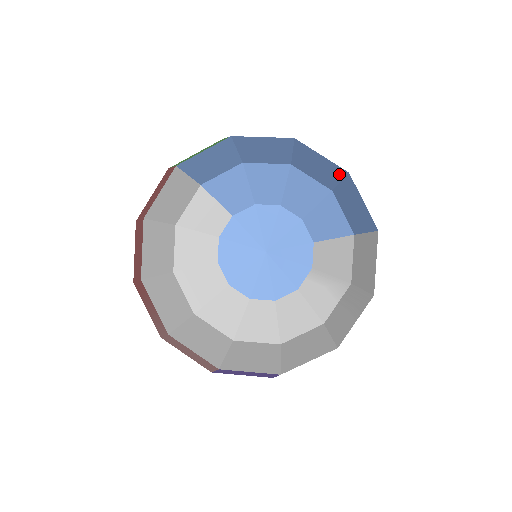
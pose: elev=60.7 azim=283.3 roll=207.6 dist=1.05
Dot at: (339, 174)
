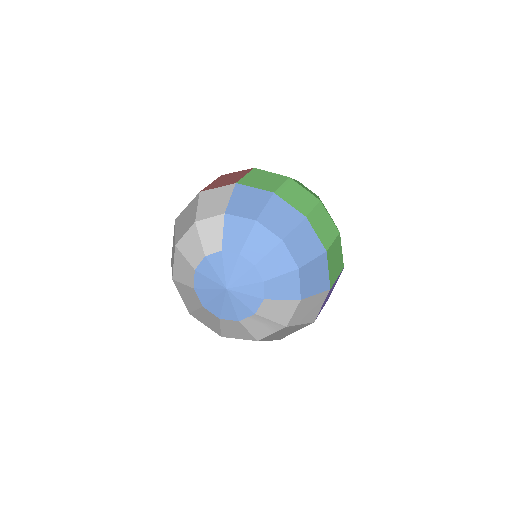
Dot at: (317, 252)
